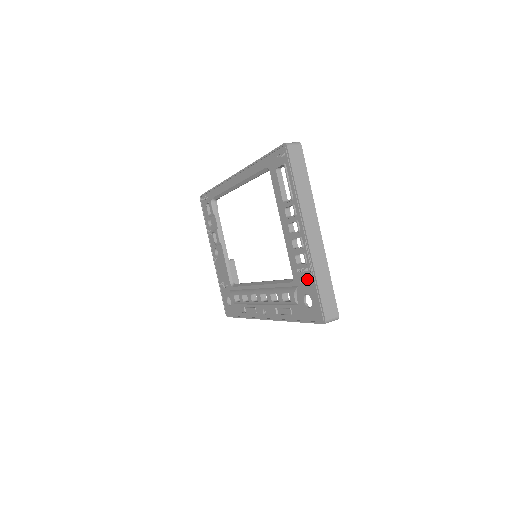
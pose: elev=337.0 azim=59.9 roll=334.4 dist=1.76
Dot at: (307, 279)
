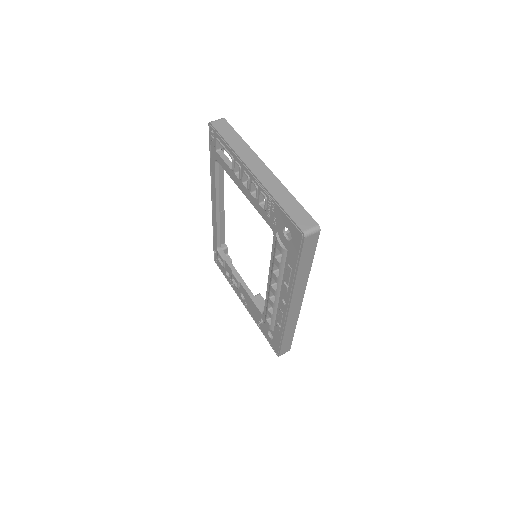
Dot at: (275, 213)
